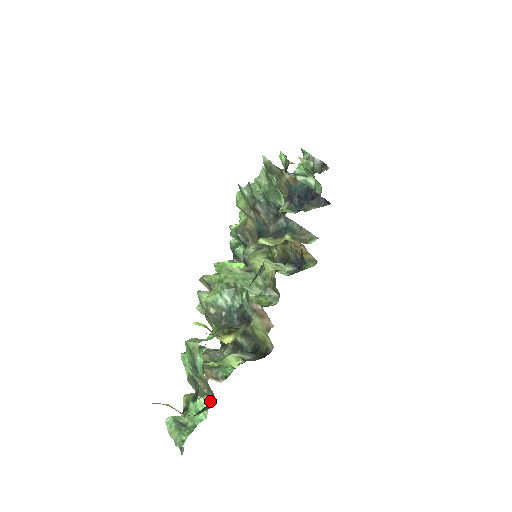
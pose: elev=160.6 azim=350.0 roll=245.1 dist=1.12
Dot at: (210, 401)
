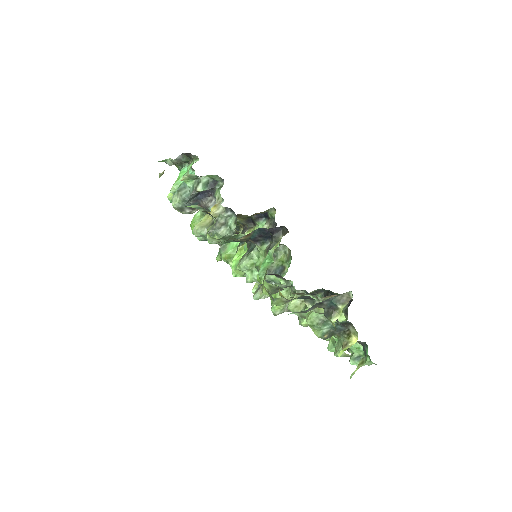
Dot at: (361, 343)
